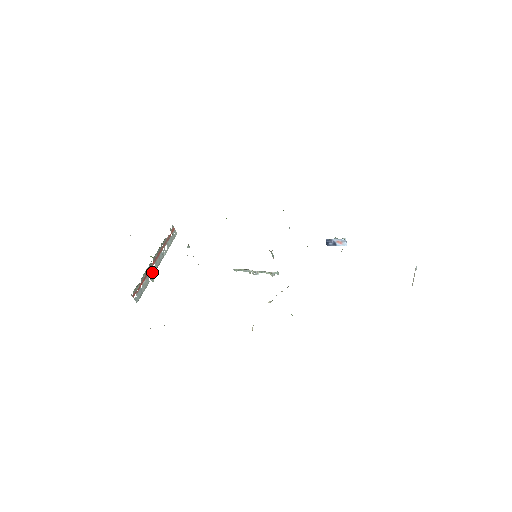
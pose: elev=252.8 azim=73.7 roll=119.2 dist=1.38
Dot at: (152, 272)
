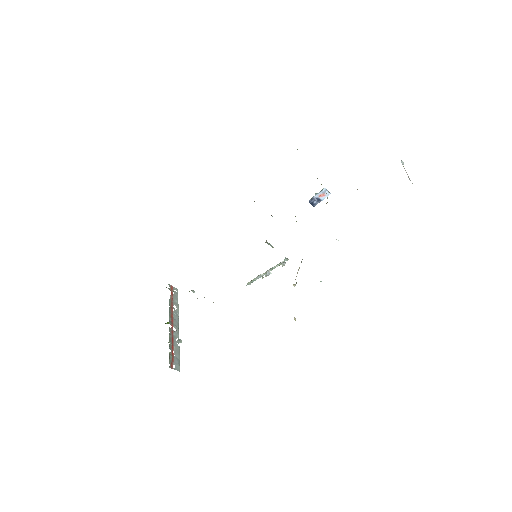
Dot at: (176, 336)
